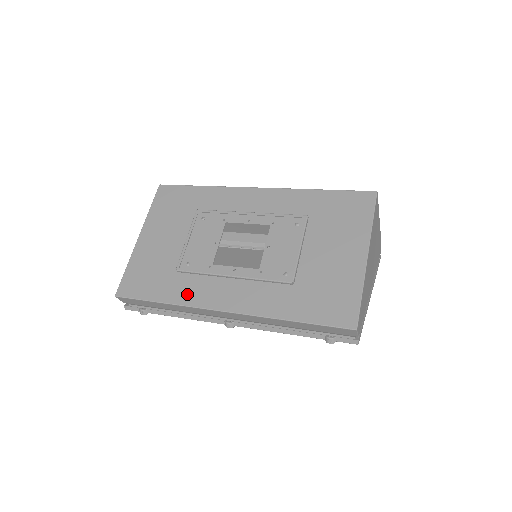
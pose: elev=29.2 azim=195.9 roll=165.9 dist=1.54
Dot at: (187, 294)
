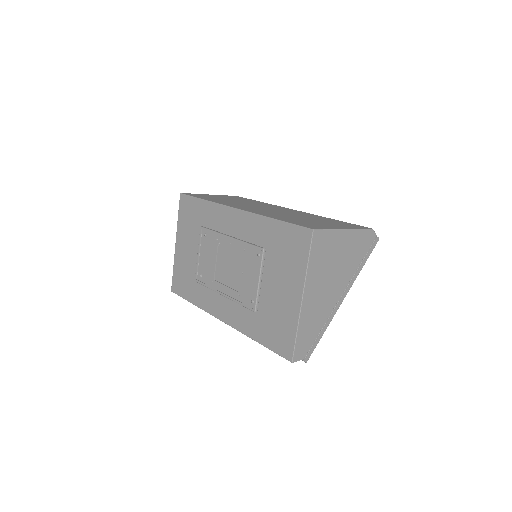
Dot at: (203, 301)
